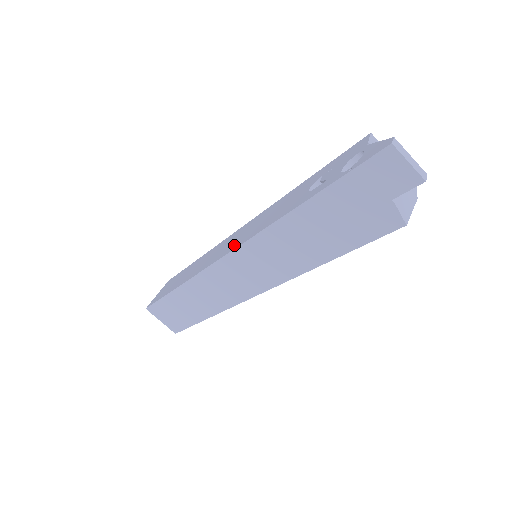
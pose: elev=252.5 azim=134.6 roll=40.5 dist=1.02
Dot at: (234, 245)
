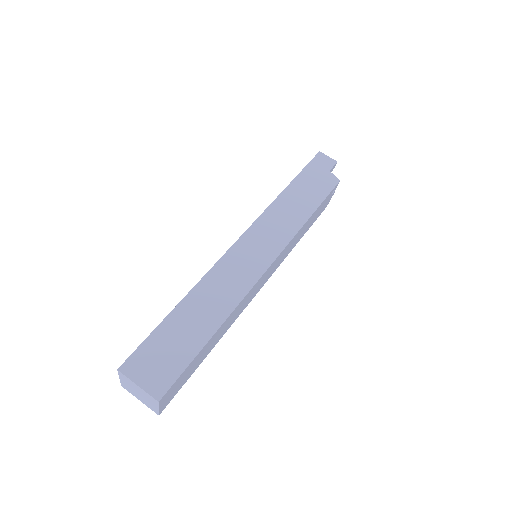
Dot at: occluded
